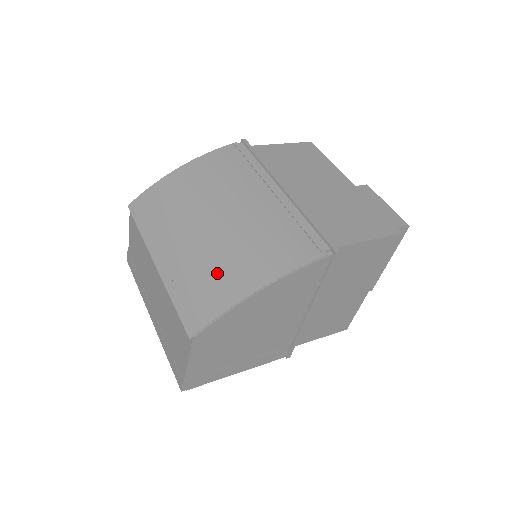
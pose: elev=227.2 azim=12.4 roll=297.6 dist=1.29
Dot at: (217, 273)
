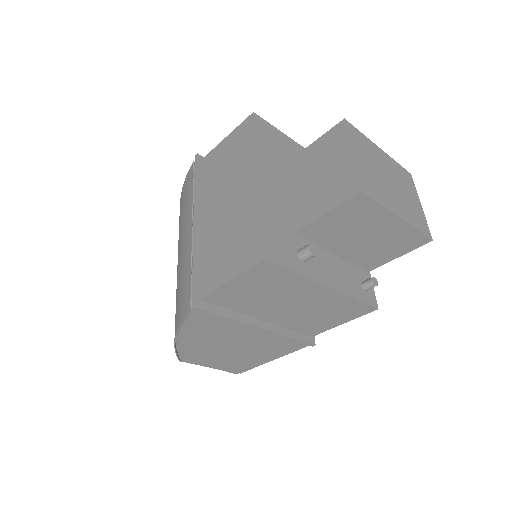
Dot at: occluded
